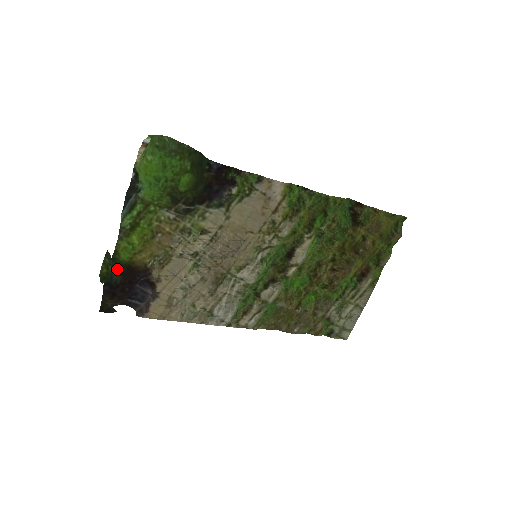
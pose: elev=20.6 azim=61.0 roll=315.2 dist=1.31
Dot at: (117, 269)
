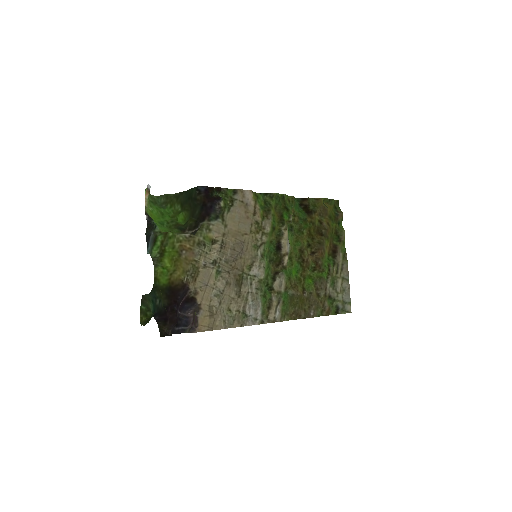
Dot at: (161, 294)
